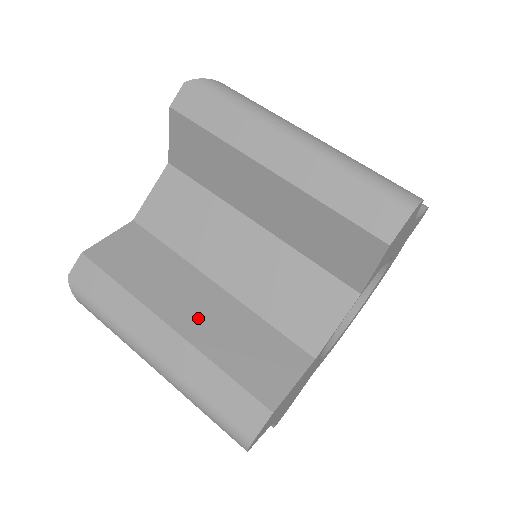
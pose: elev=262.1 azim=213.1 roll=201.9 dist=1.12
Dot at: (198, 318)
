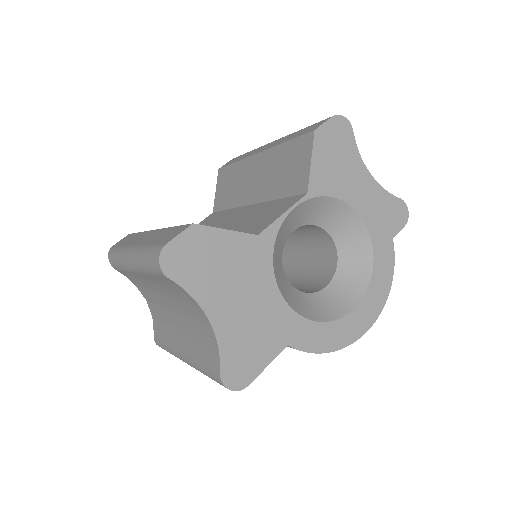
Dot at: occluded
